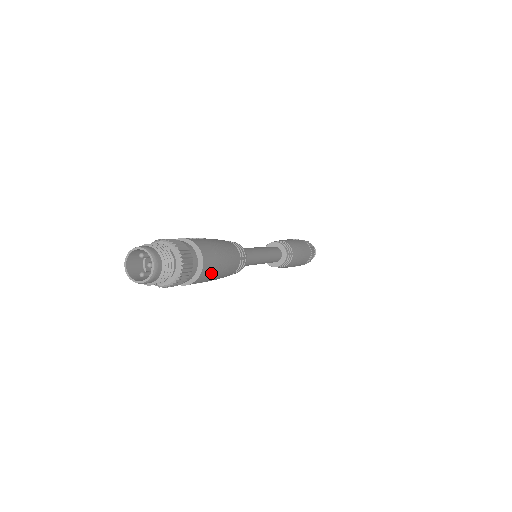
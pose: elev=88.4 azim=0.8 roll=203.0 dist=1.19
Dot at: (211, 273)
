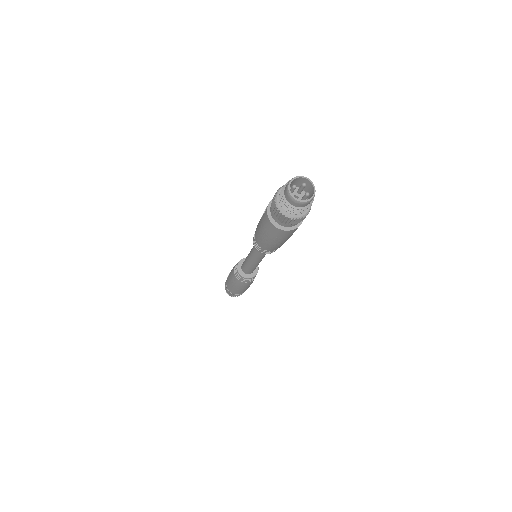
Dot at: occluded
